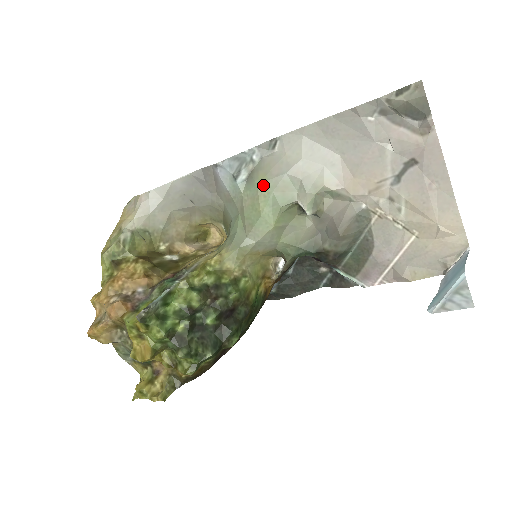
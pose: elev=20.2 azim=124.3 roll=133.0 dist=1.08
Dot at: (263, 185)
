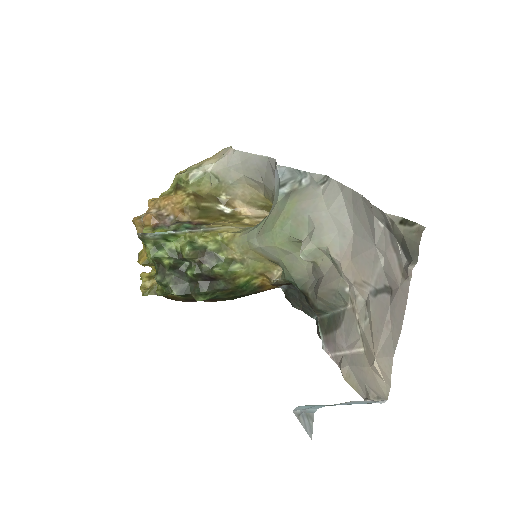
Dot at: (289, 208)
